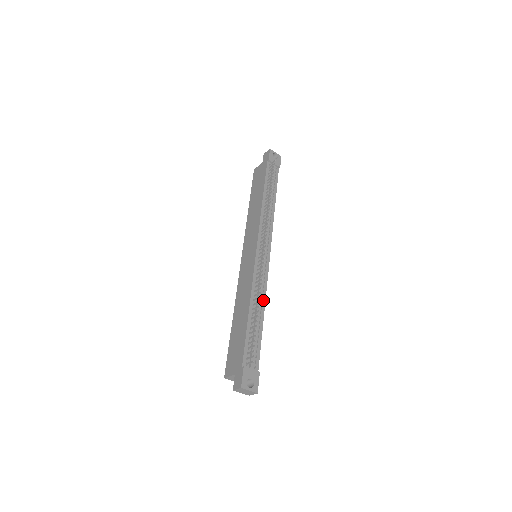
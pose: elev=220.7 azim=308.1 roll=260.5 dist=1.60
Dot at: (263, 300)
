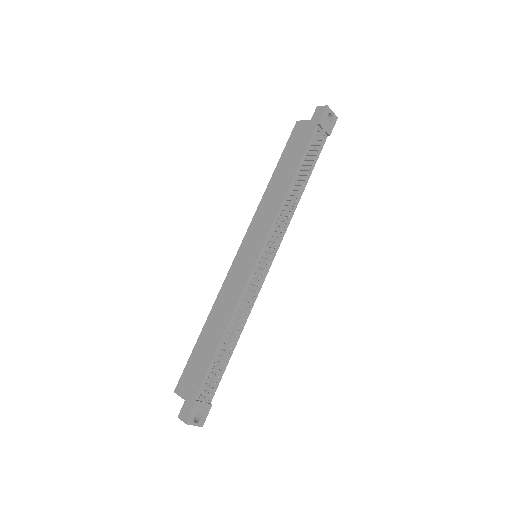
Dot at: (244, 320)
